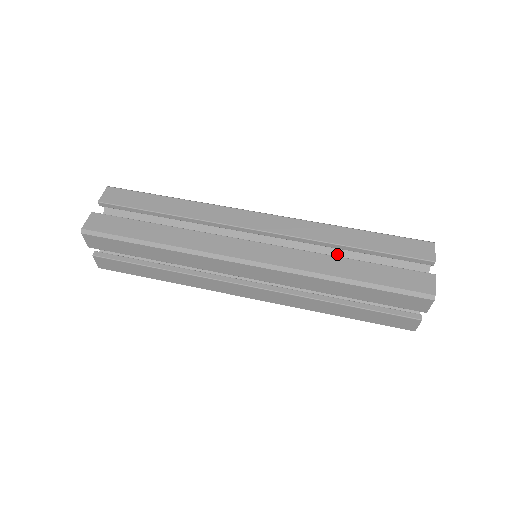
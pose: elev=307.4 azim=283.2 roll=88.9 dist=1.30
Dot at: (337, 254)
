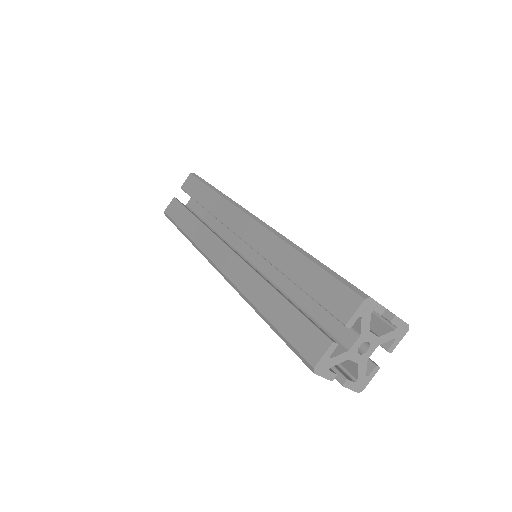
Dot at: occluded
